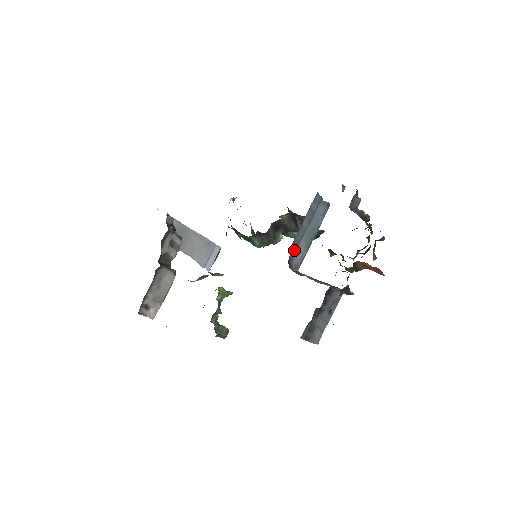
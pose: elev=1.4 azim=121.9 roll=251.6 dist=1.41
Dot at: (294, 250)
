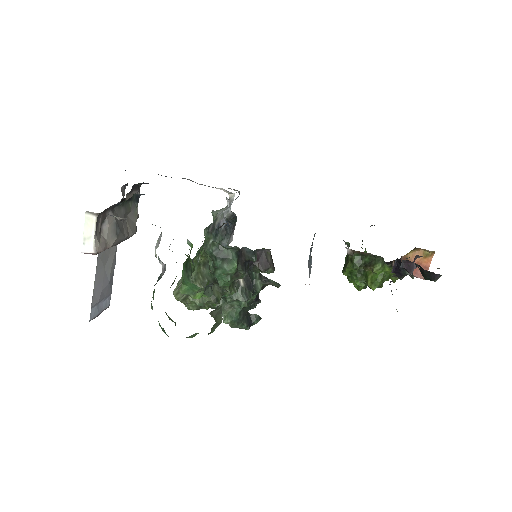
Dot at: occluded
